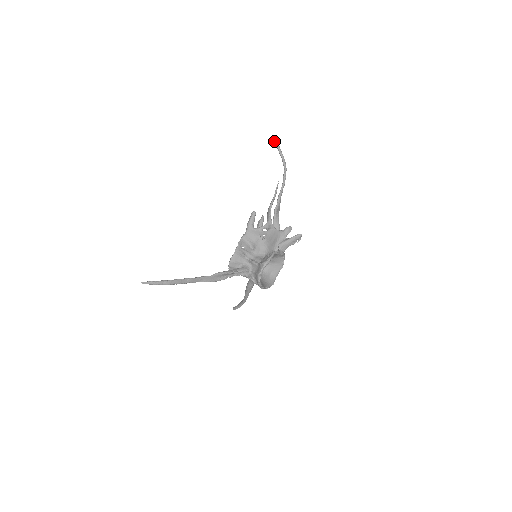
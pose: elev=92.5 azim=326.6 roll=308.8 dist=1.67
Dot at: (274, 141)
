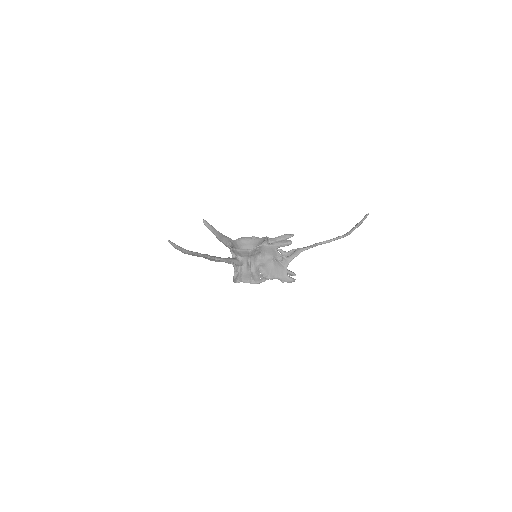
Dot at: (365, 217)
